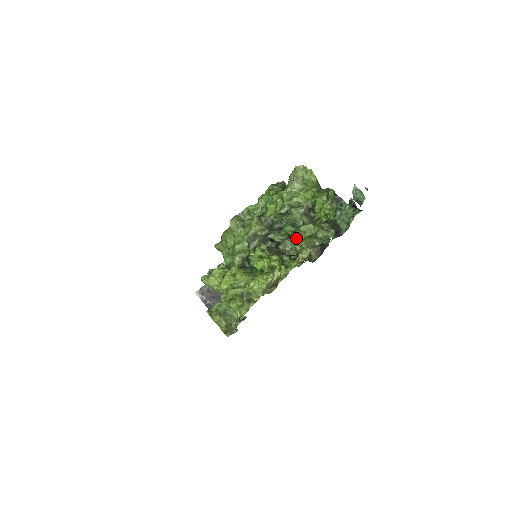
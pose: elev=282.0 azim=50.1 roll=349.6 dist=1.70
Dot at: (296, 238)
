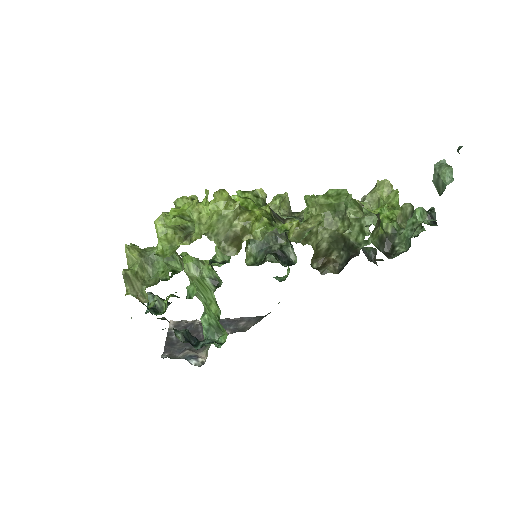
Dot at: (312, 197)
